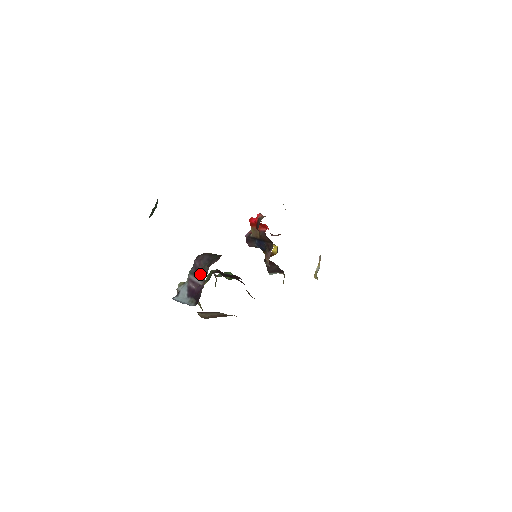
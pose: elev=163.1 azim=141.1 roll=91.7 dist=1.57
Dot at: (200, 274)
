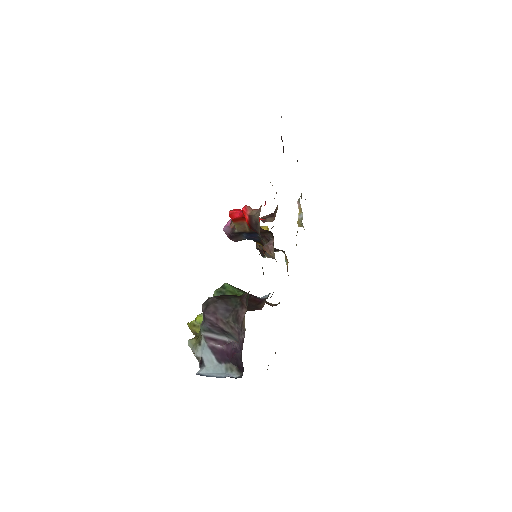
Dot at: (224, 331)
